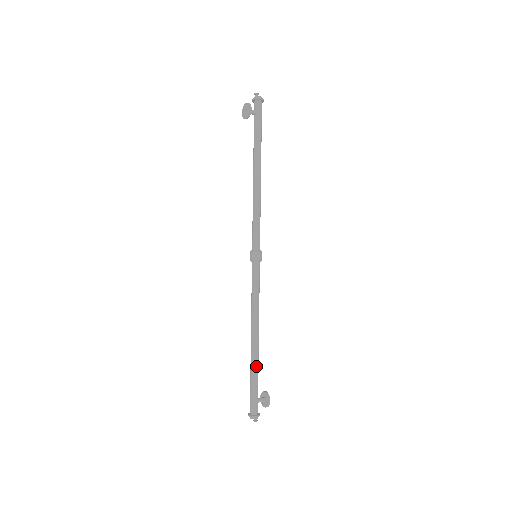
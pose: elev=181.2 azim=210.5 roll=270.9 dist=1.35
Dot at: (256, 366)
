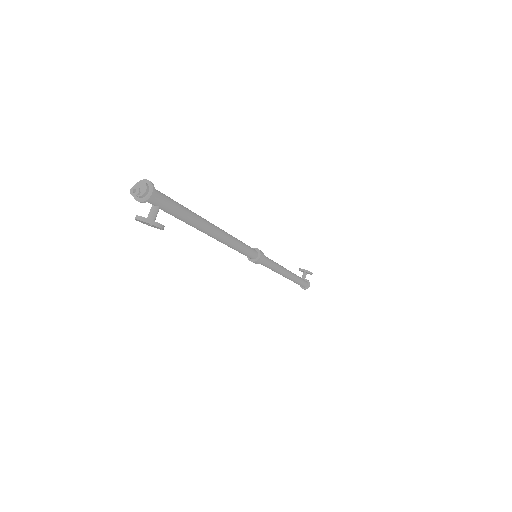
Dot at: (296, 279)
